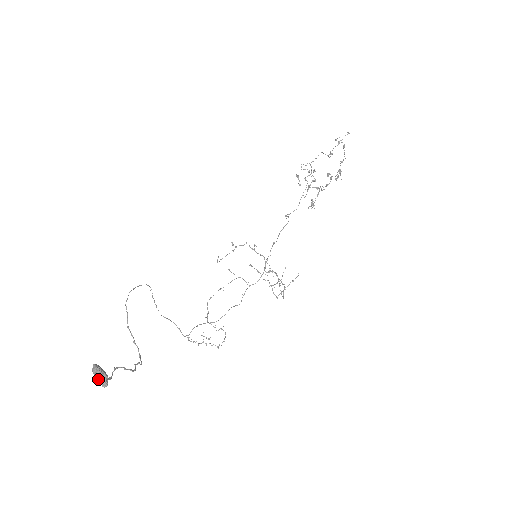
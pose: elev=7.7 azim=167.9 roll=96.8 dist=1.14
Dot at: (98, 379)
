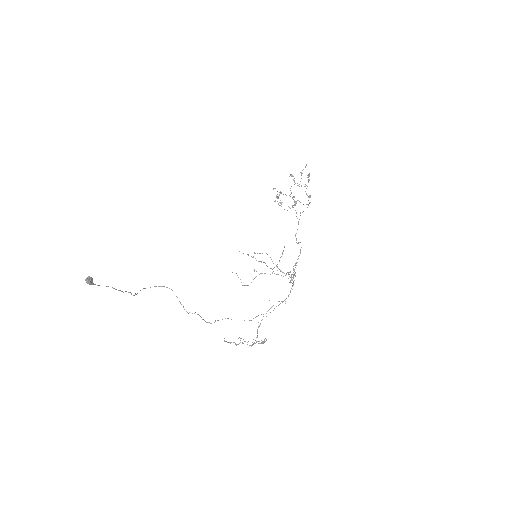
Dot at: (85, 279)
